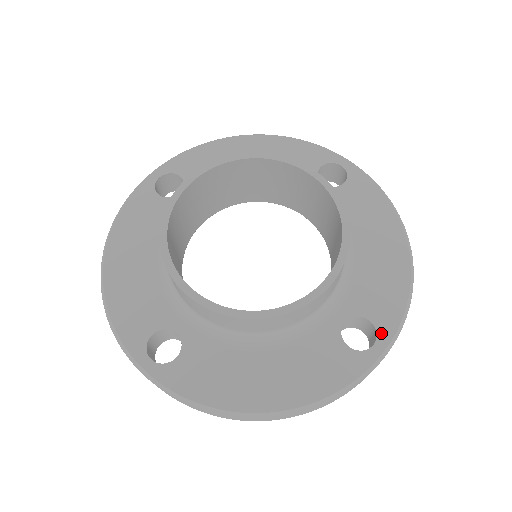
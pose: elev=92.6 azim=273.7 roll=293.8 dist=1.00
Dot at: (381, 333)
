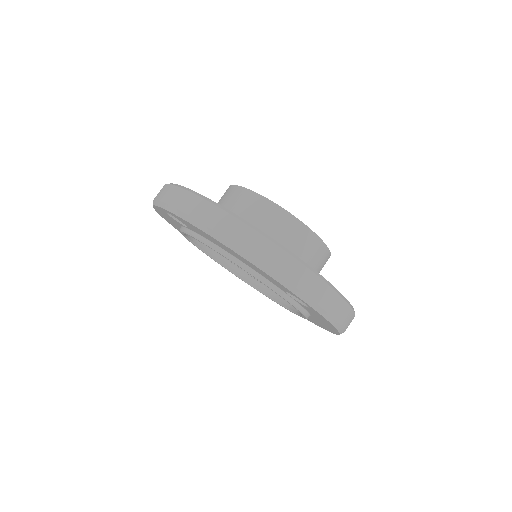
Dot at: occluded
